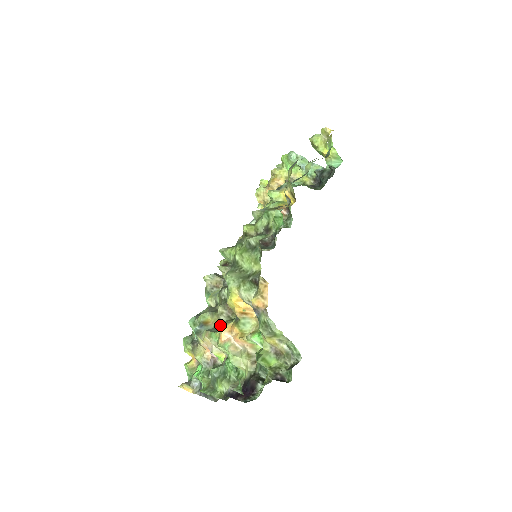
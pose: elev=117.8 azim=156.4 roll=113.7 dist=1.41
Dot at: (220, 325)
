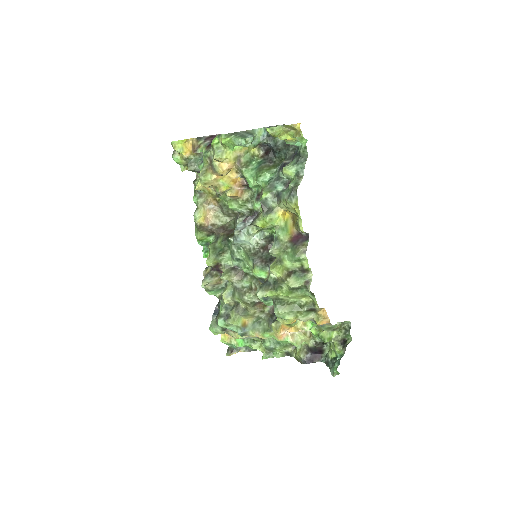
Dot at: (257, 319)
